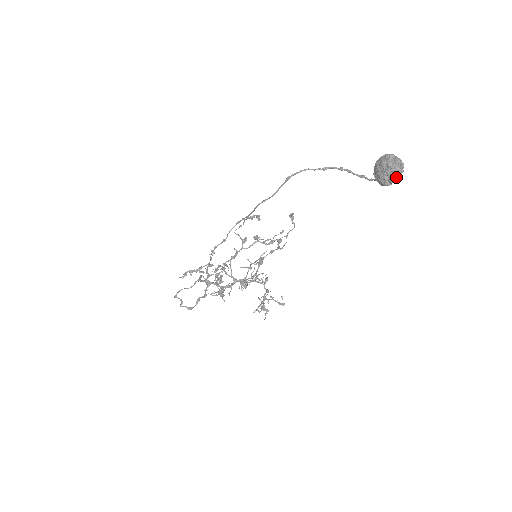
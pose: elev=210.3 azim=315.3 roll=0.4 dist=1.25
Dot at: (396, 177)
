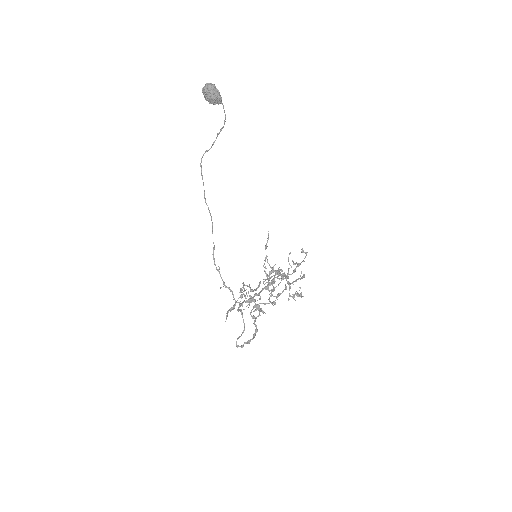
Dot at: (211, 88)
